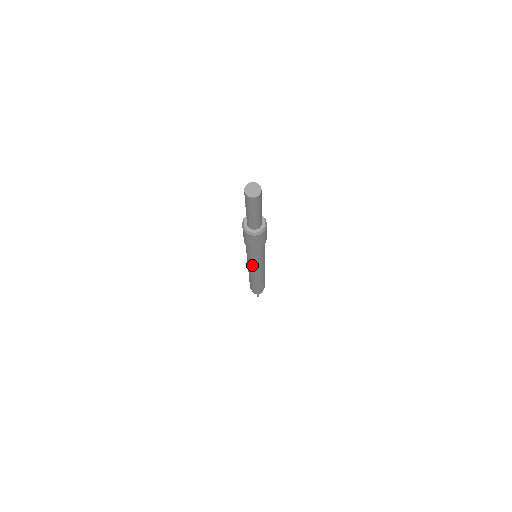
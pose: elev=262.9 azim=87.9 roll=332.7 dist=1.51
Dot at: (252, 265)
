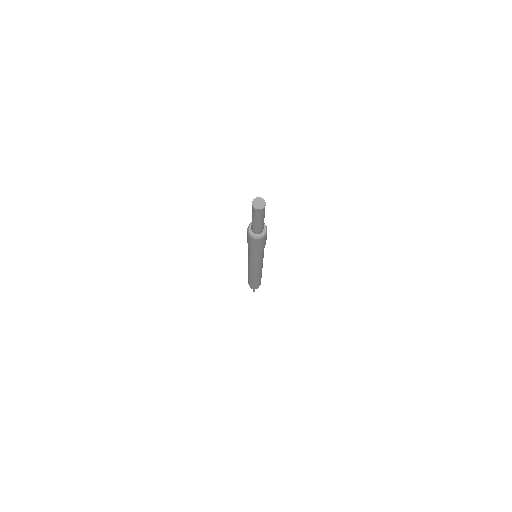
Dot at: (252, 263)
